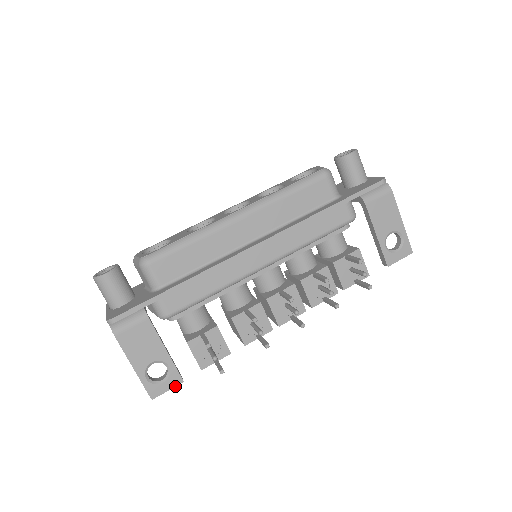
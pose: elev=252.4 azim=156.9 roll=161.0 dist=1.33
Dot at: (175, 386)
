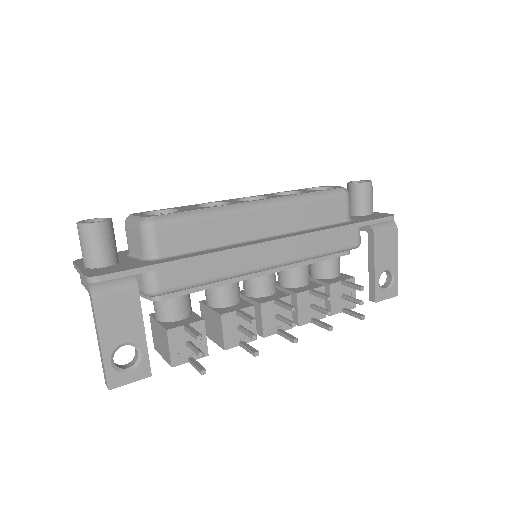
Dot at: (140, 379)
